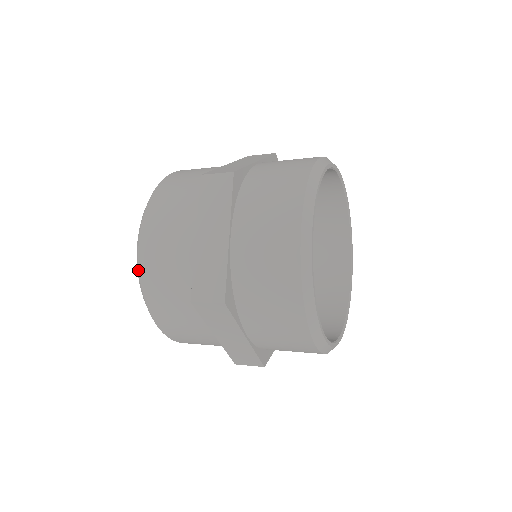
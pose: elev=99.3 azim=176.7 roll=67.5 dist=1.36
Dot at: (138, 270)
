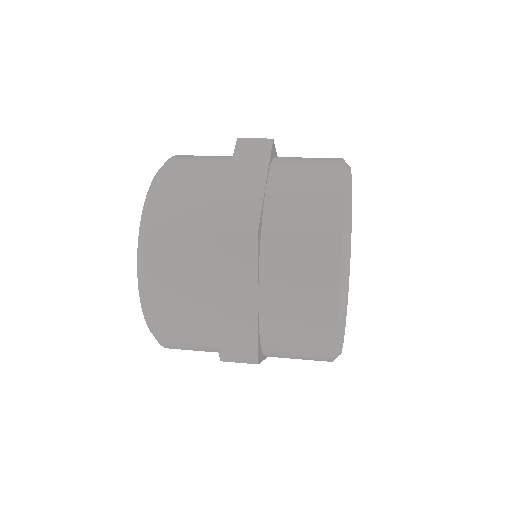
Dot at: (147, 321)
